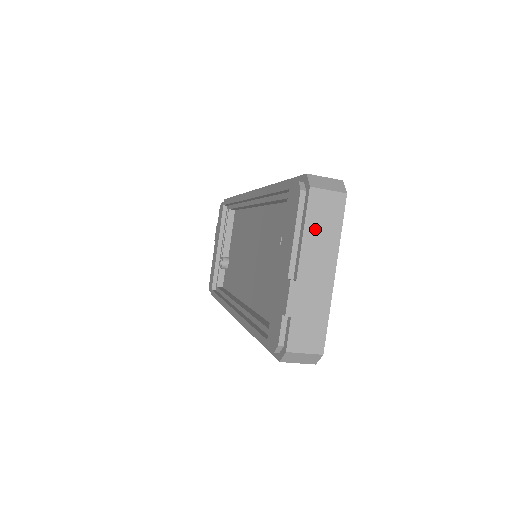
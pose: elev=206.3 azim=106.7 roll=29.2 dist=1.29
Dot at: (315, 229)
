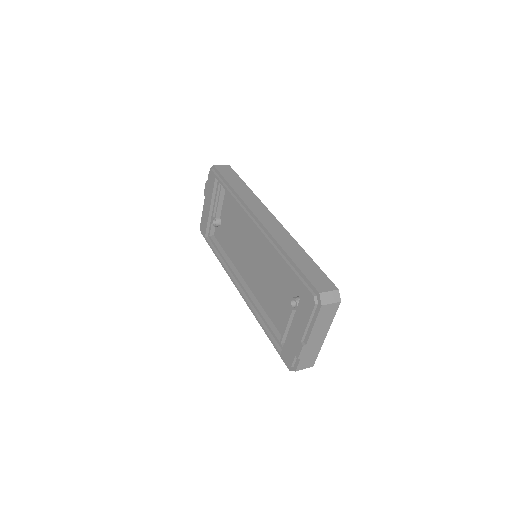
Dot at: (320, 322)
